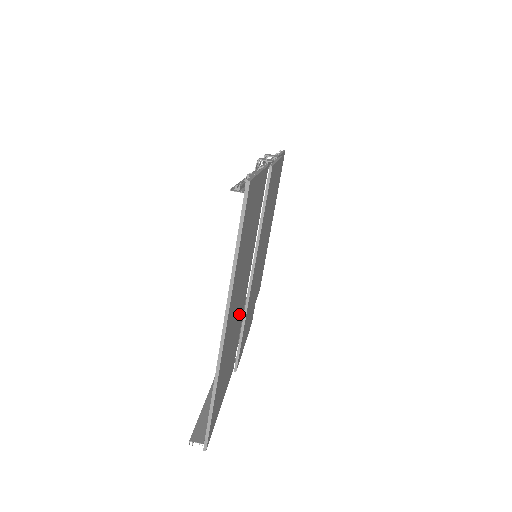
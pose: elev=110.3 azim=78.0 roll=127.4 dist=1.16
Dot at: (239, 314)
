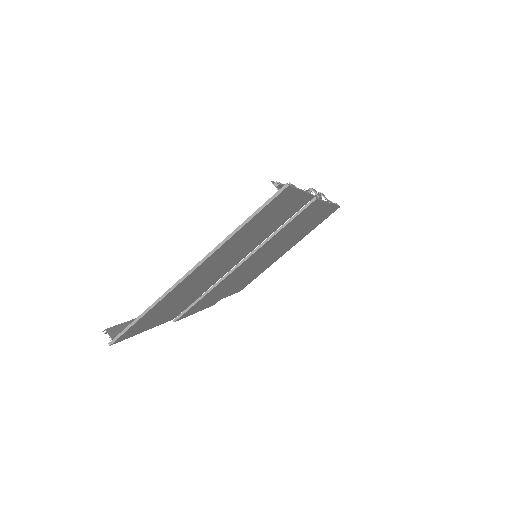
Dot at: (210, 279)
